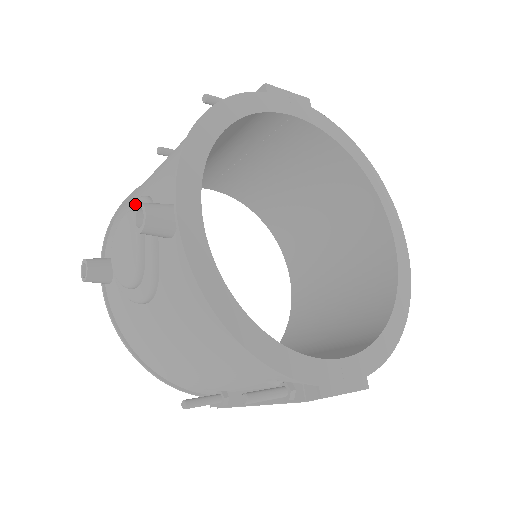
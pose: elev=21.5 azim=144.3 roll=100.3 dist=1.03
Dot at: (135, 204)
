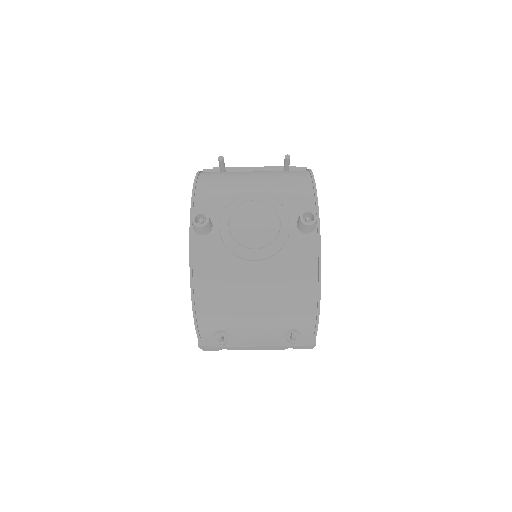
Dot at: (260, 198)
